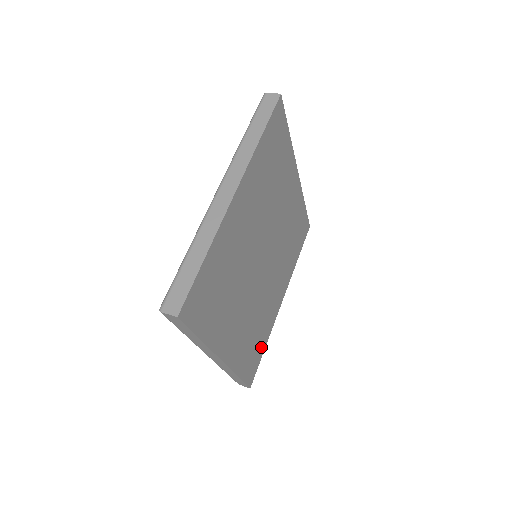
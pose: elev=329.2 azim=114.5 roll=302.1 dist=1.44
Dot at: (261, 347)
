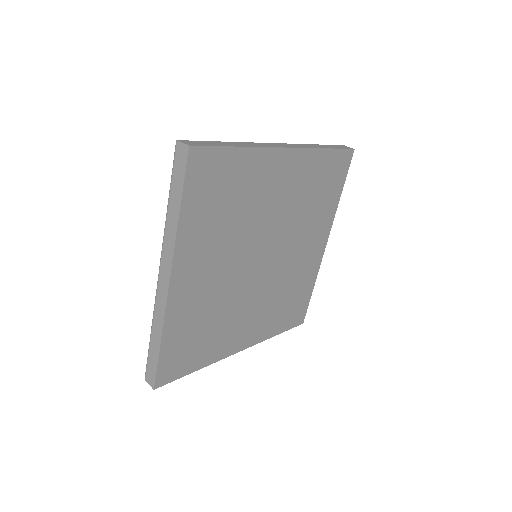
Dot at: (305, 295)
